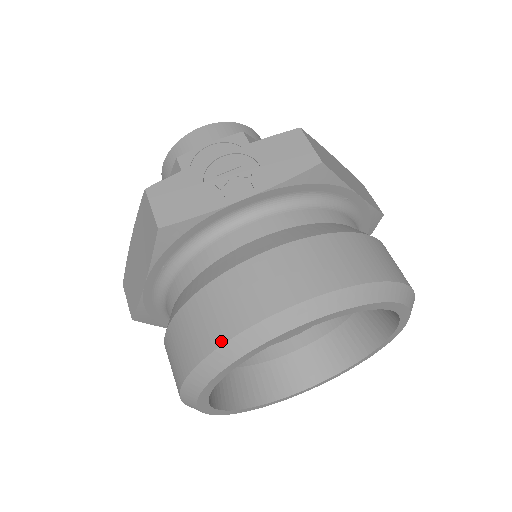
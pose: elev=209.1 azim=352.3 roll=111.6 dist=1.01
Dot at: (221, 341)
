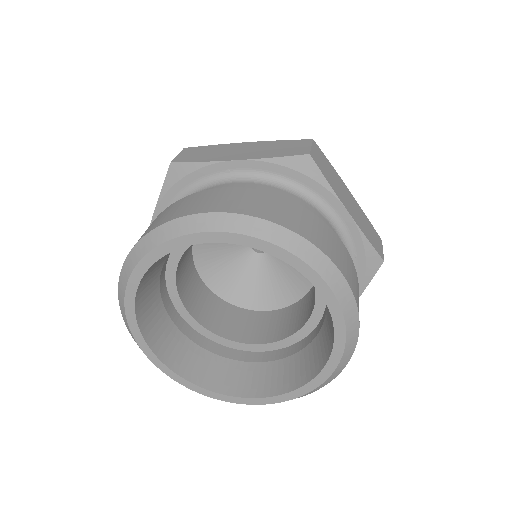
Dot at: occluded
